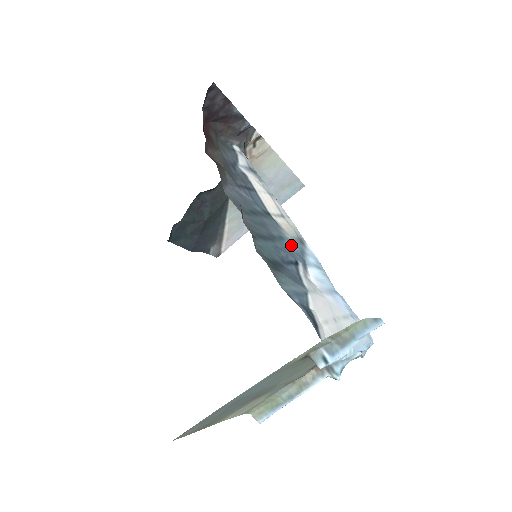
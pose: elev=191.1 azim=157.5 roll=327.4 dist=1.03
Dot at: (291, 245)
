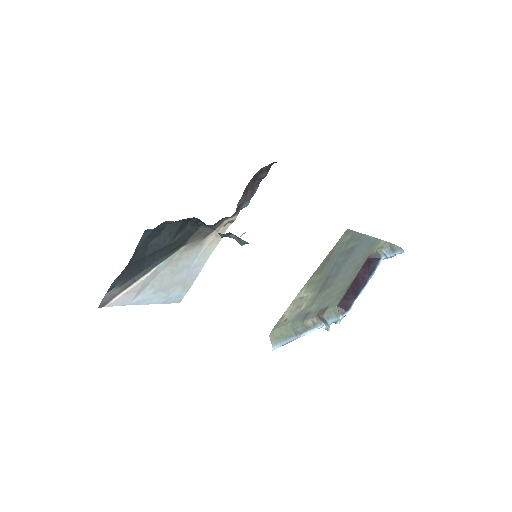
Dot at: occluded
